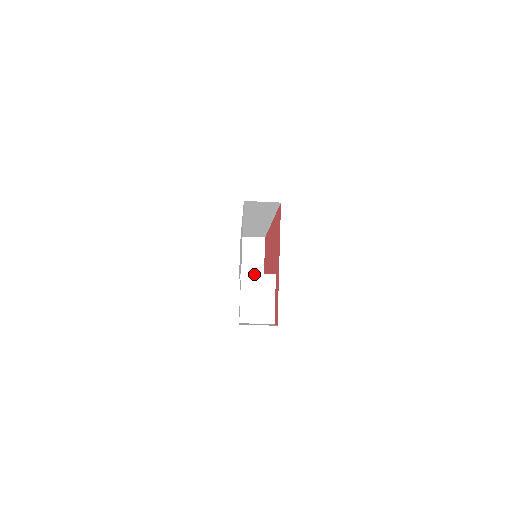
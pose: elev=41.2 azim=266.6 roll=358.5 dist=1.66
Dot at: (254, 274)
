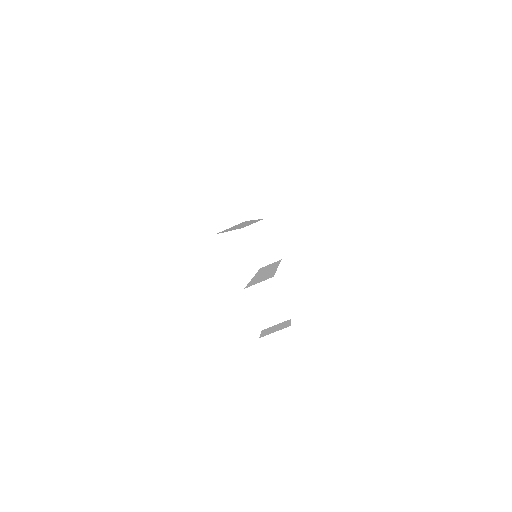
Dot at: (255, 285)
